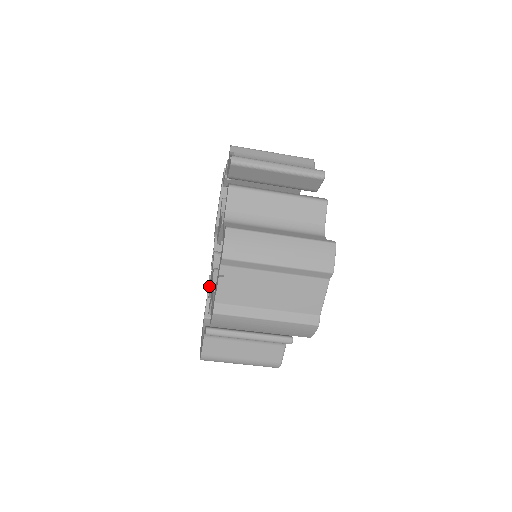
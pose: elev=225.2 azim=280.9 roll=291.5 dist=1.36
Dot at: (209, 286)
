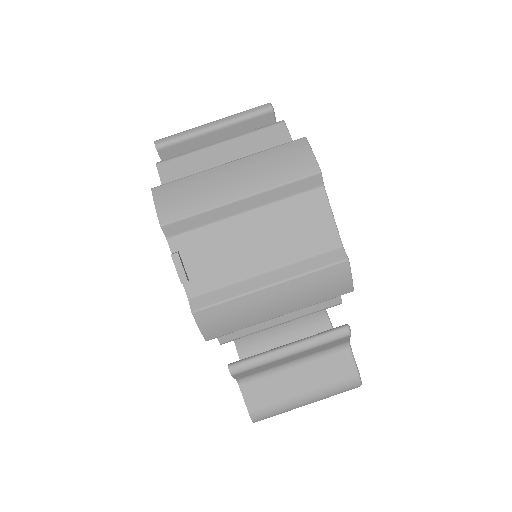
Dot at: occluded
